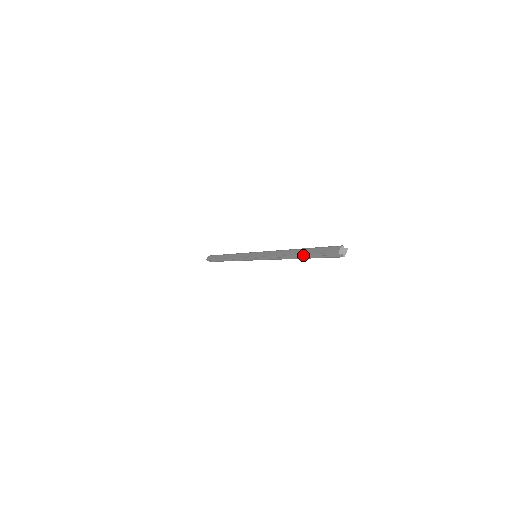
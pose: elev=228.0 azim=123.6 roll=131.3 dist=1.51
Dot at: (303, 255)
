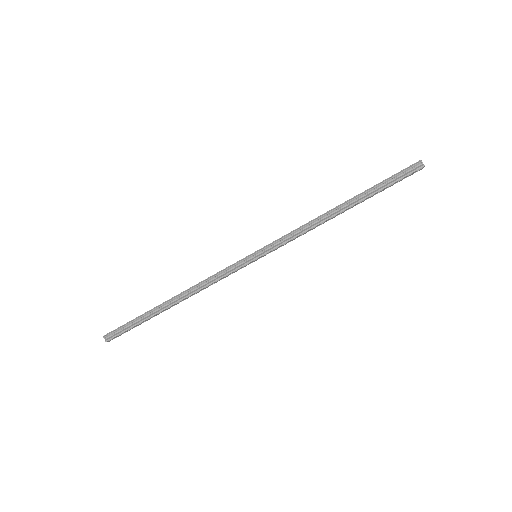
Dot at: (364, 192)
